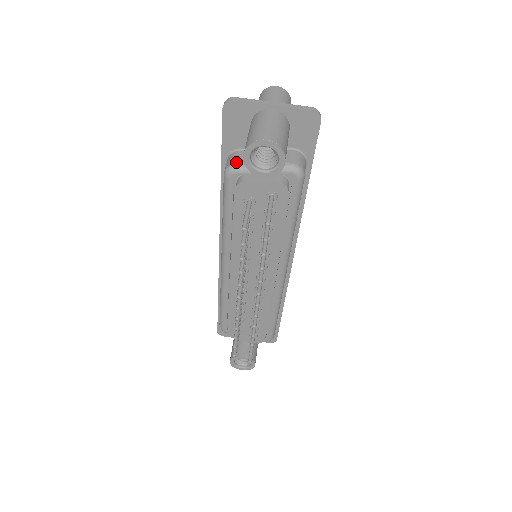
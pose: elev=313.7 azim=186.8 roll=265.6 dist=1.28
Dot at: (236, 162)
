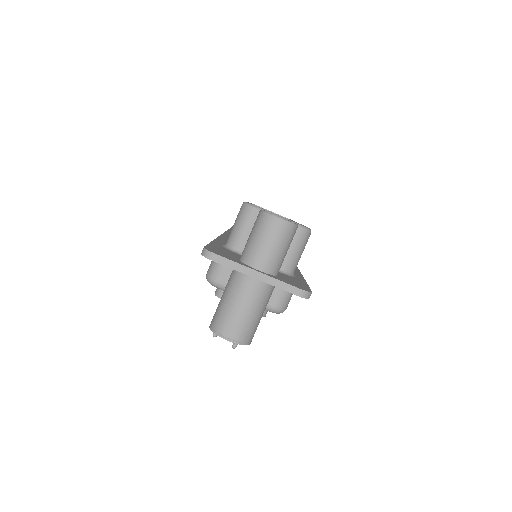
Dot at: (217, 279)
